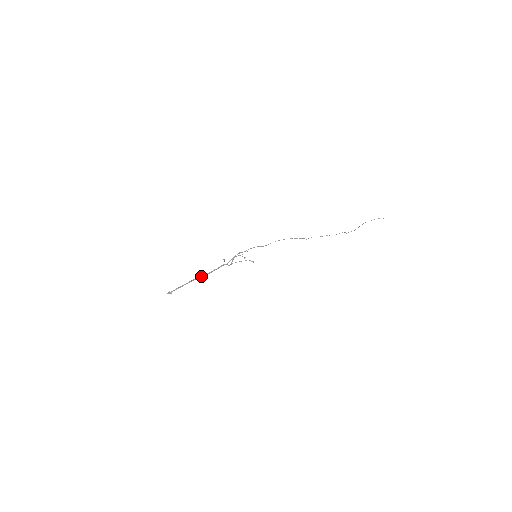
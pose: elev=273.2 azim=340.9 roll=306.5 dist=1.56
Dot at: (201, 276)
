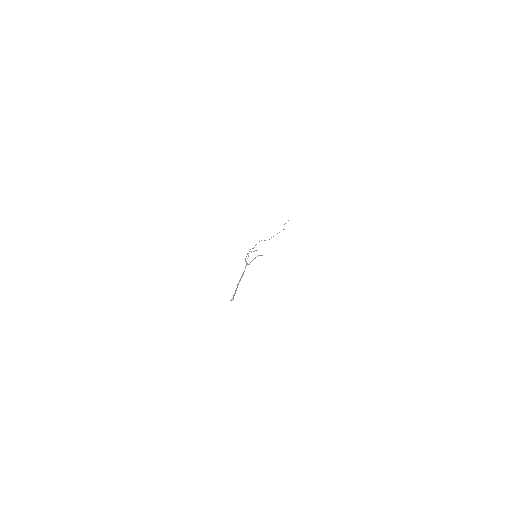
Dot at: (240, 279)
